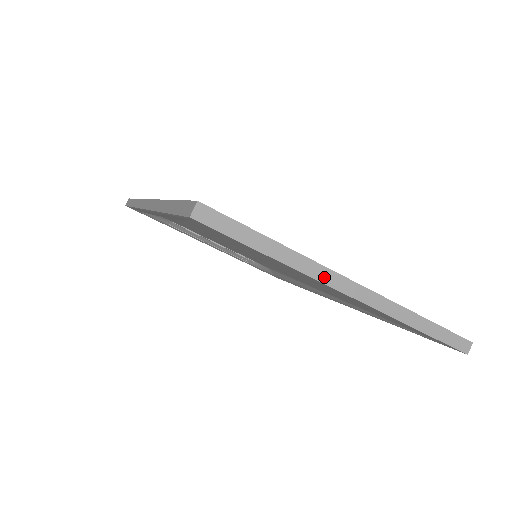
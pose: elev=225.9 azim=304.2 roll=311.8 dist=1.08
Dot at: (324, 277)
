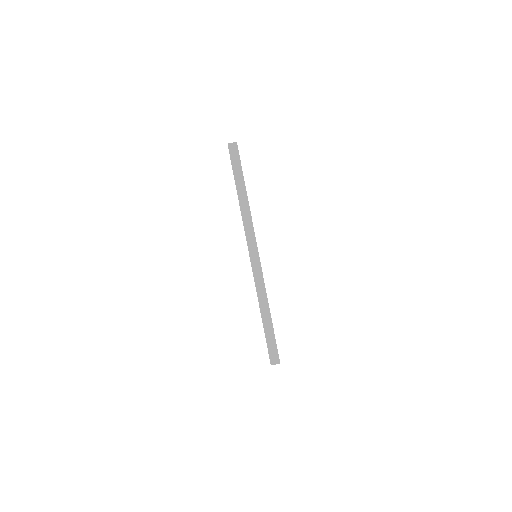
Dot at: (248, 230)
